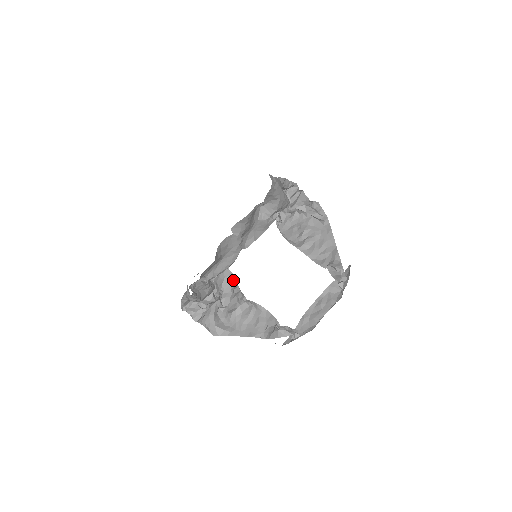
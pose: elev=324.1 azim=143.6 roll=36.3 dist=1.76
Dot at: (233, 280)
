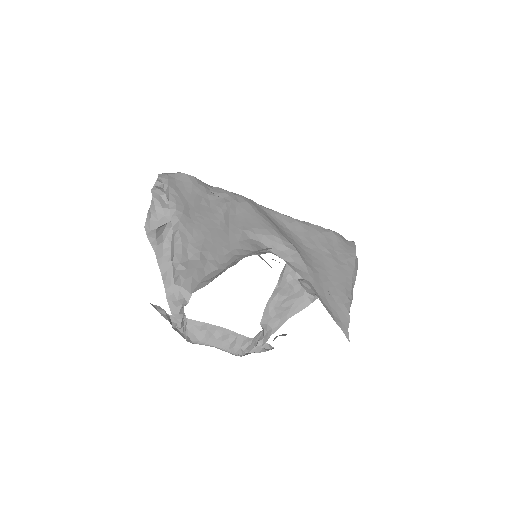
Dot at: occluded
